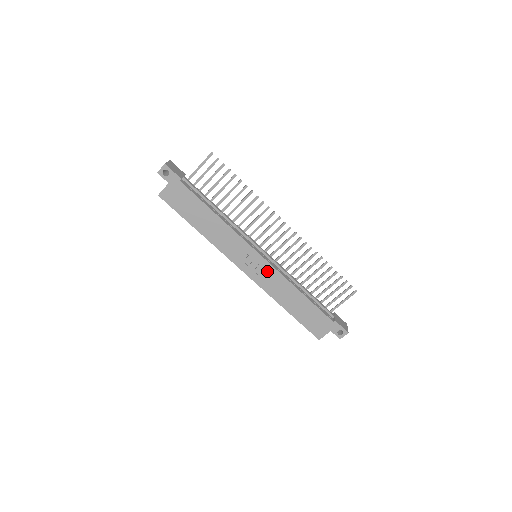
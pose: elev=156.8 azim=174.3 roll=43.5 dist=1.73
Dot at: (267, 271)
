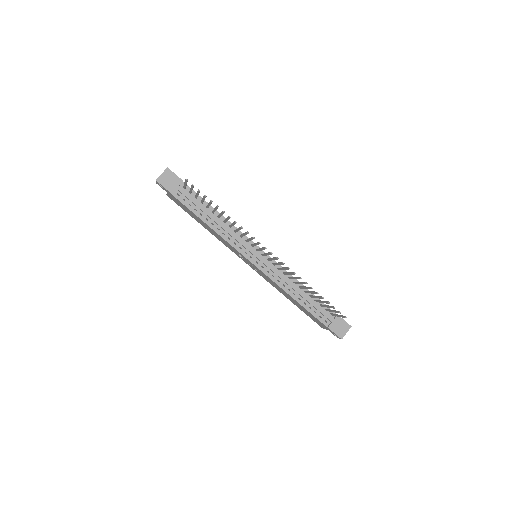
Dot at: (262, 273)
